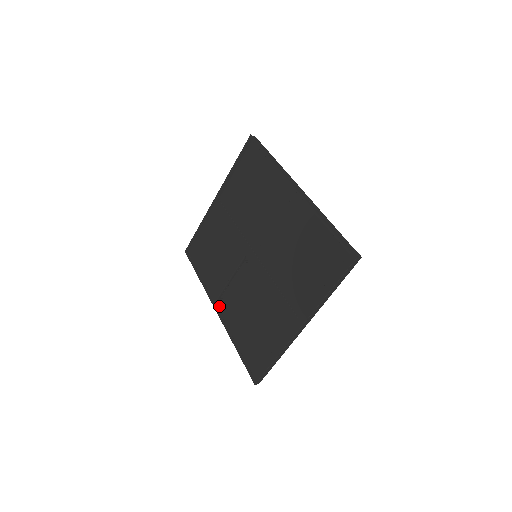
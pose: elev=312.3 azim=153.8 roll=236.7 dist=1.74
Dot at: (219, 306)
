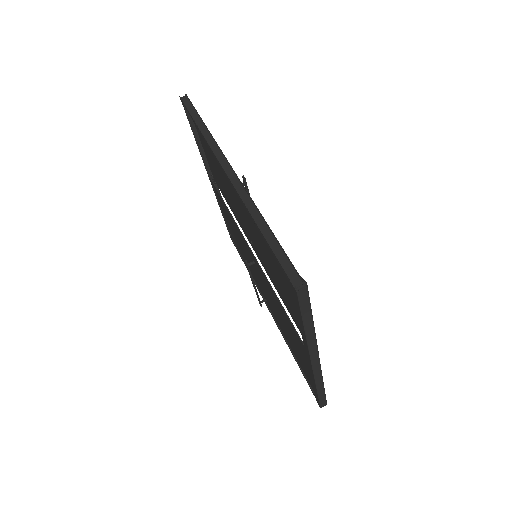
Dot at: (268, 306)
